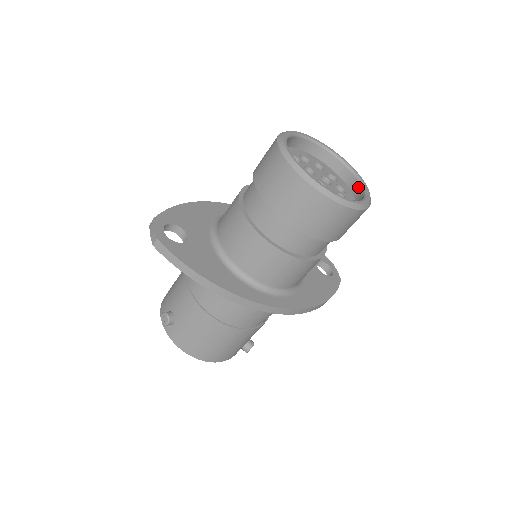
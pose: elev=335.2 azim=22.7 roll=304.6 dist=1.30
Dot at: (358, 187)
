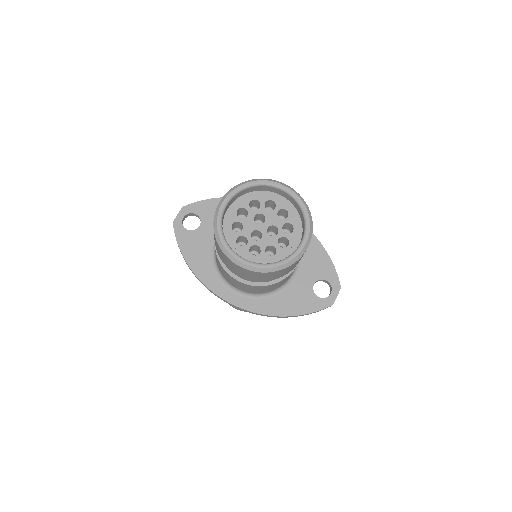
Dot at: (297, 247)
